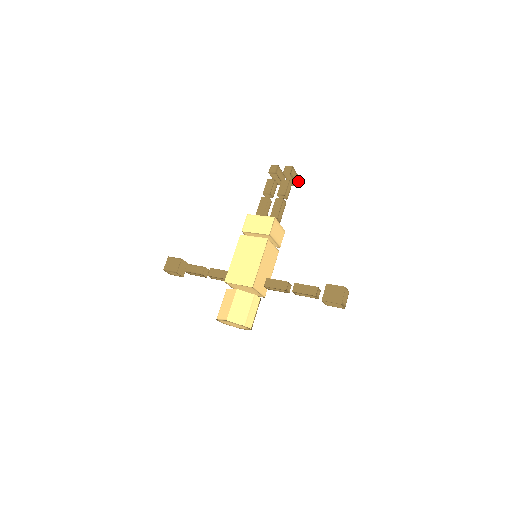
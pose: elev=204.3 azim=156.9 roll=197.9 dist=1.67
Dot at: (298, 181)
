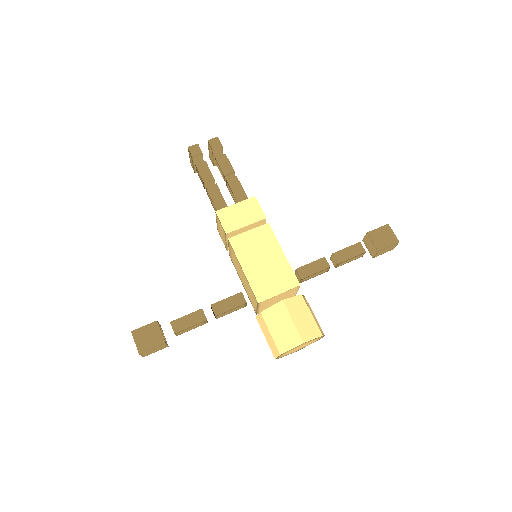
Dot at: occluded
